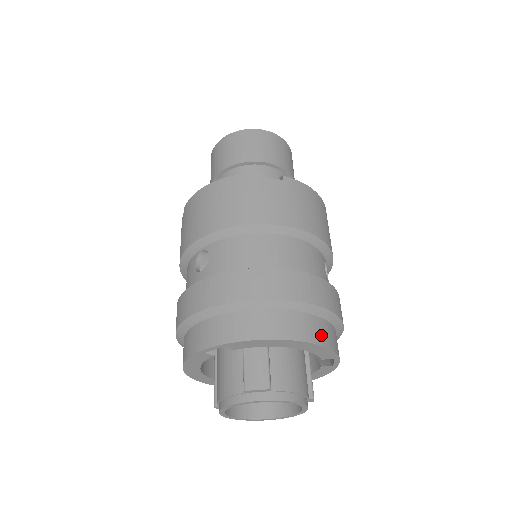
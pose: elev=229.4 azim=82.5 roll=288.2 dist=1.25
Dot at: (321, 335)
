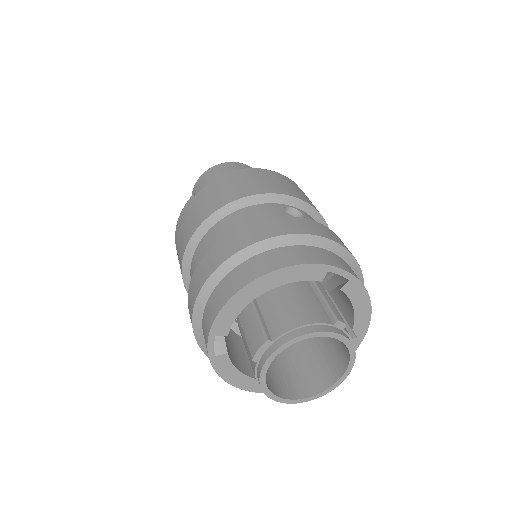
Dot at: (282, 260)
